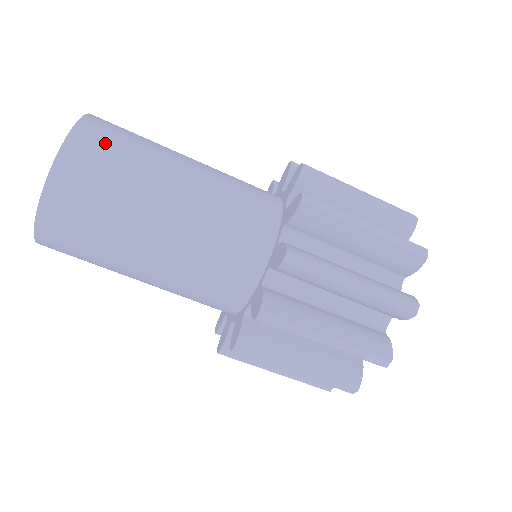
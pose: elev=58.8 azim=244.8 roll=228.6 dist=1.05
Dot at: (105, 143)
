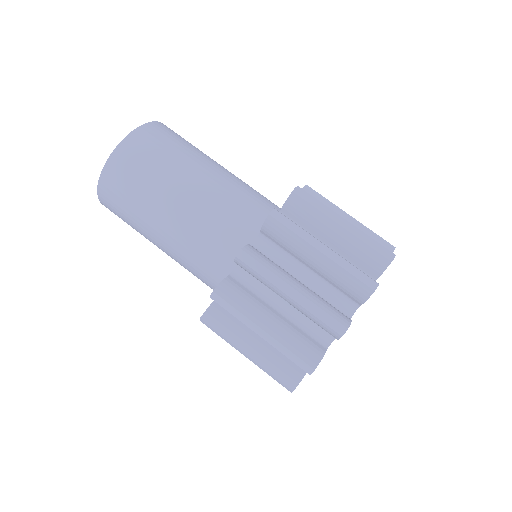
Dot at: occluded
